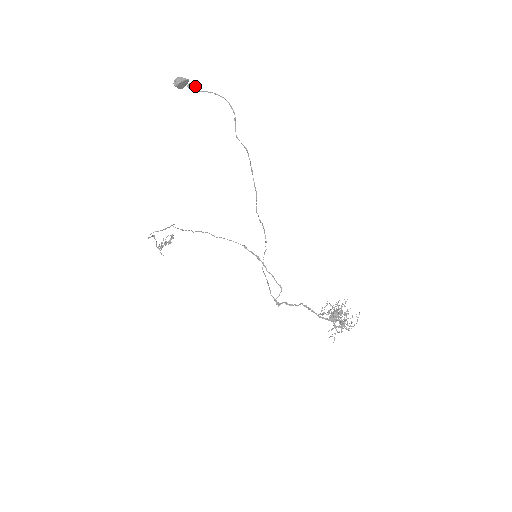
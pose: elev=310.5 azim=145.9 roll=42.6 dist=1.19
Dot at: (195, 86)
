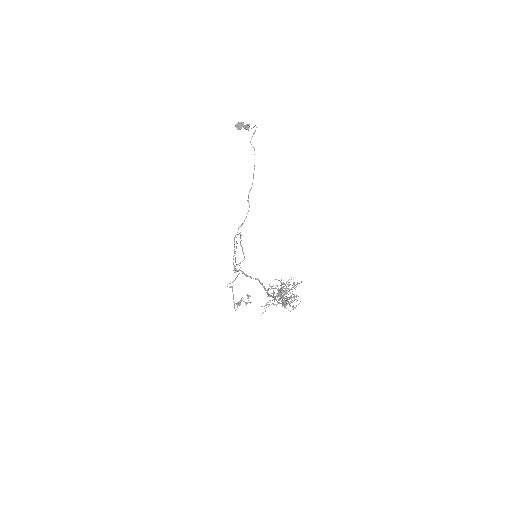
Dot at: (248, 127)
